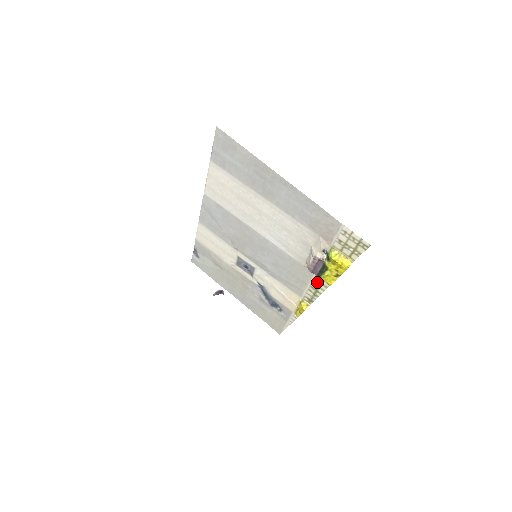
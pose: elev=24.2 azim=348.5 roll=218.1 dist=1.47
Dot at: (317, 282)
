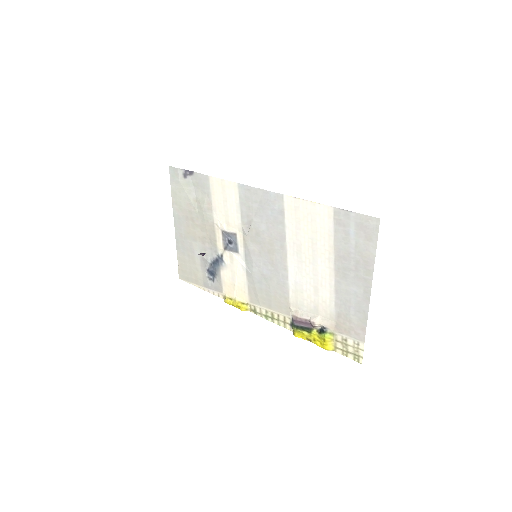
Dot at: (283, 319)
